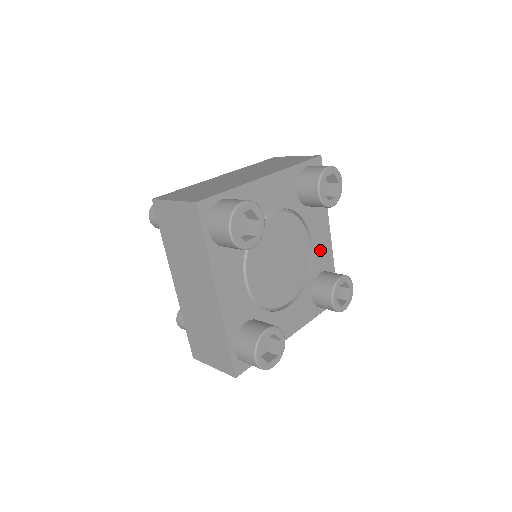
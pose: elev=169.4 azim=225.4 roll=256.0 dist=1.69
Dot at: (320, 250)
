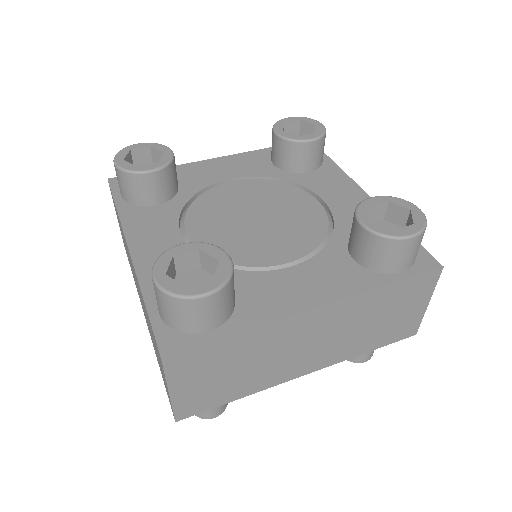
Dot at: (349, 209)
